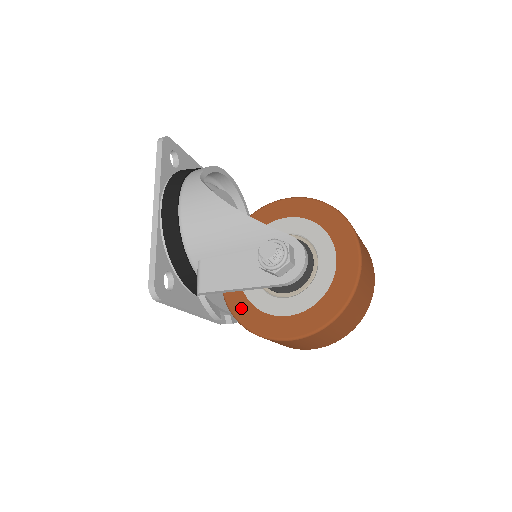
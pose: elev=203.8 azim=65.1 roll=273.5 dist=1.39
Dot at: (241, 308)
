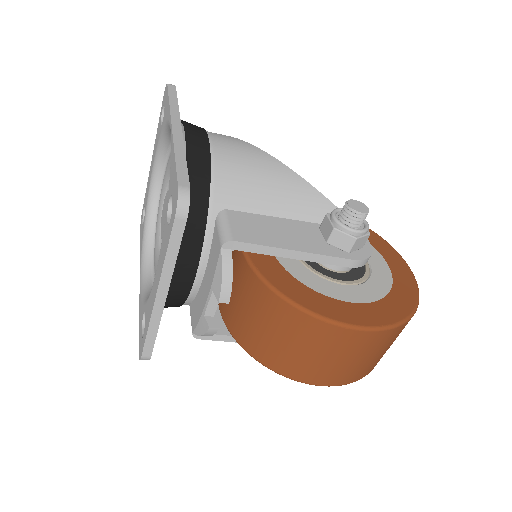
Dot at: (284, 282)
